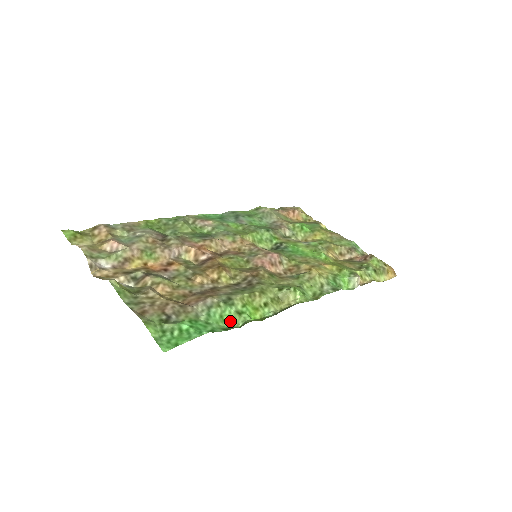
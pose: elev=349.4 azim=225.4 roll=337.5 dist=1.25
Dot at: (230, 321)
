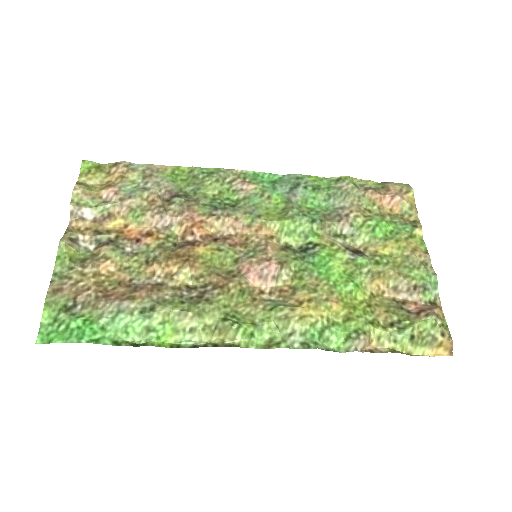
Dot at: (133, 334)
